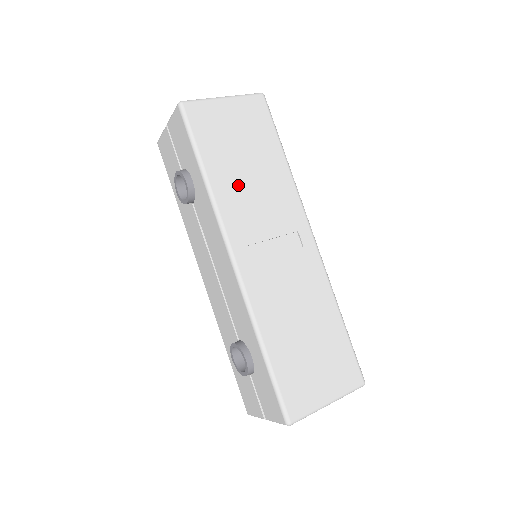
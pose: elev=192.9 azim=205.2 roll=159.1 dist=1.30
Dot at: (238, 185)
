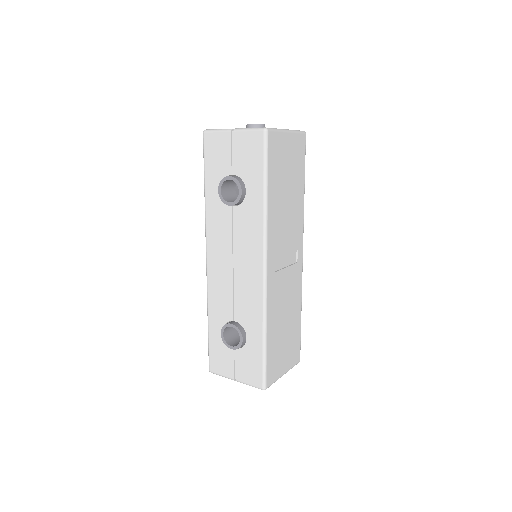
Dot at: (280, 209)
